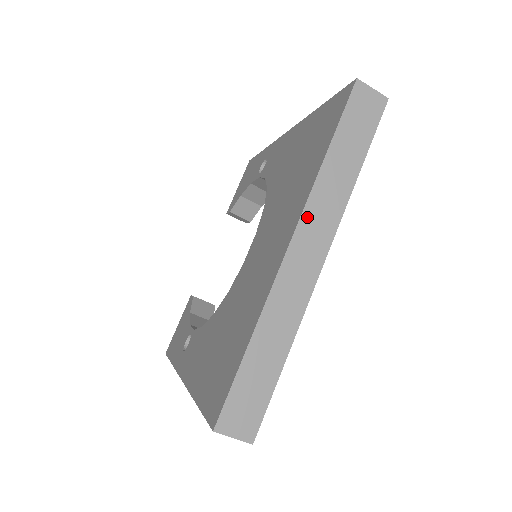
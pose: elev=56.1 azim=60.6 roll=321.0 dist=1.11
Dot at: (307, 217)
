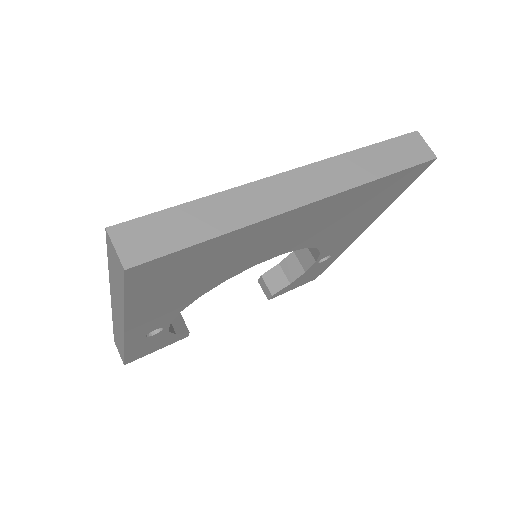
Dot at: (316, 168)
